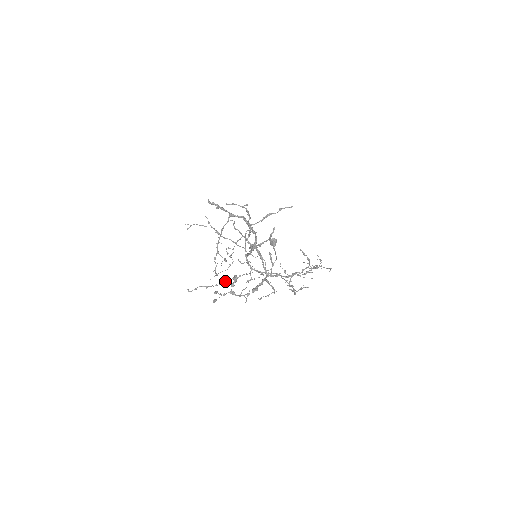
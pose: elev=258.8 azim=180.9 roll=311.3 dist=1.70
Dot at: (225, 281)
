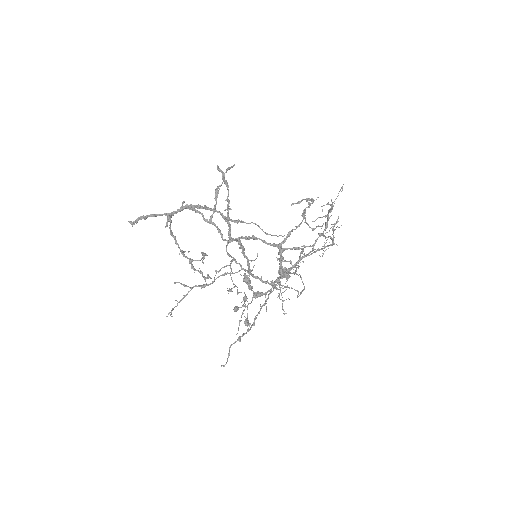
Dot at: (254, 318)
